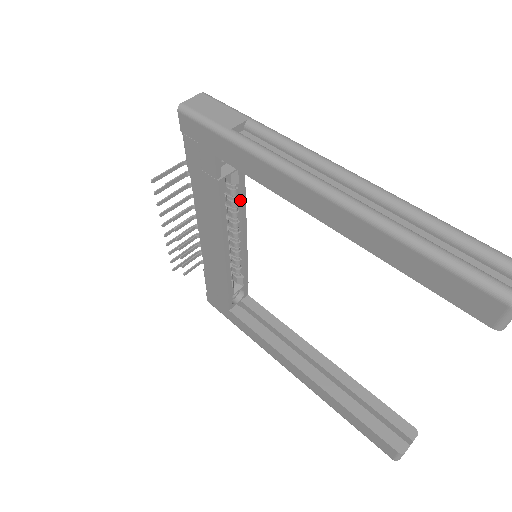
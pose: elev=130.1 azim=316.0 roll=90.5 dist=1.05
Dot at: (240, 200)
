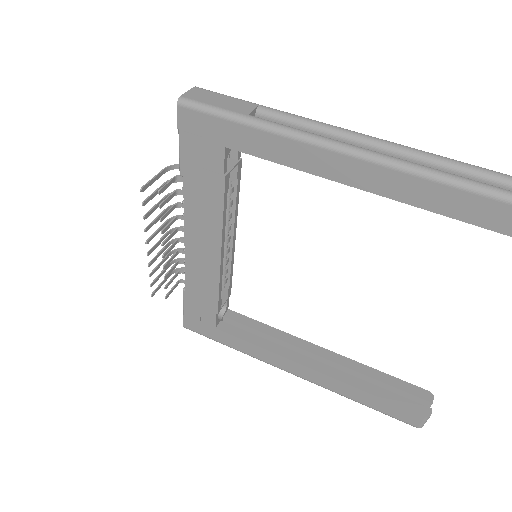
Dot at: (234, 199)
